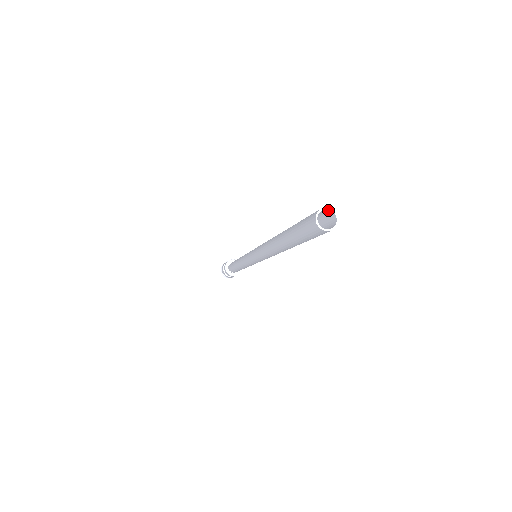
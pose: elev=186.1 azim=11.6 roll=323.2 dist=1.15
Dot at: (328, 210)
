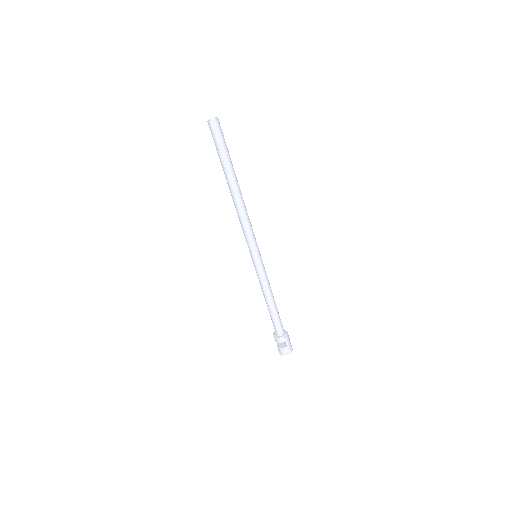
Dot at: occluded
